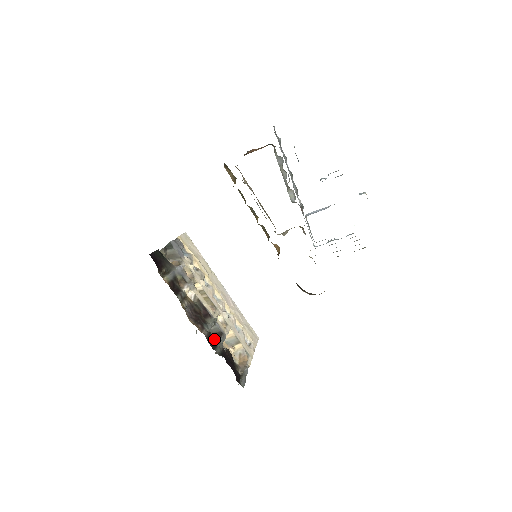
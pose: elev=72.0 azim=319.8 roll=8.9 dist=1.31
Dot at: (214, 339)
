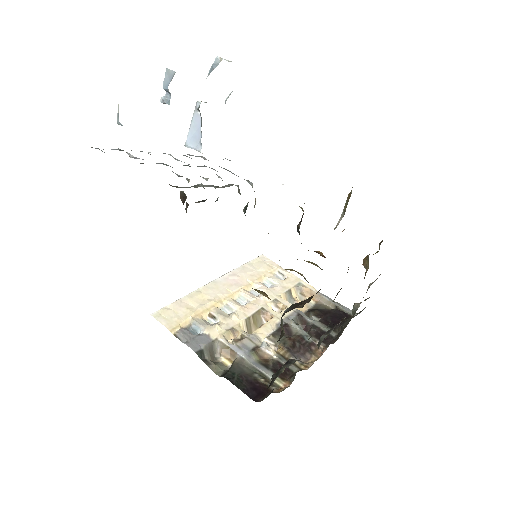
Dot at: (315, 331)
